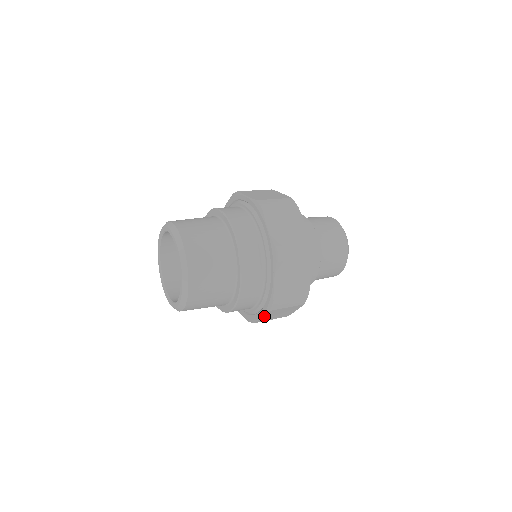
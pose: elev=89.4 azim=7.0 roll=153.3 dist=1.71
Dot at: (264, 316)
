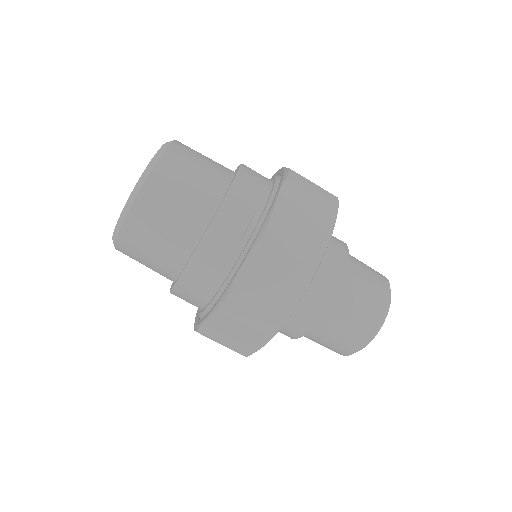
Dot at: (210, 321)
